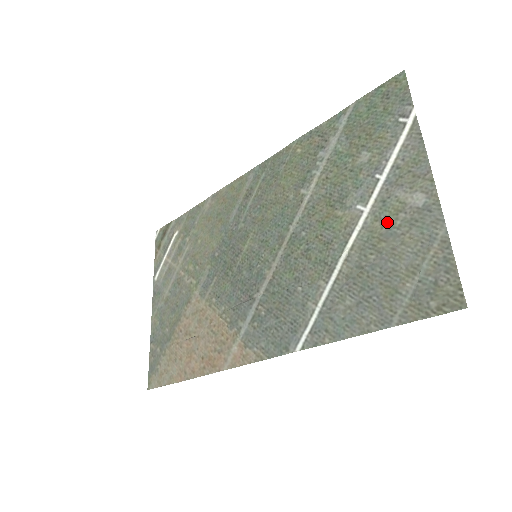
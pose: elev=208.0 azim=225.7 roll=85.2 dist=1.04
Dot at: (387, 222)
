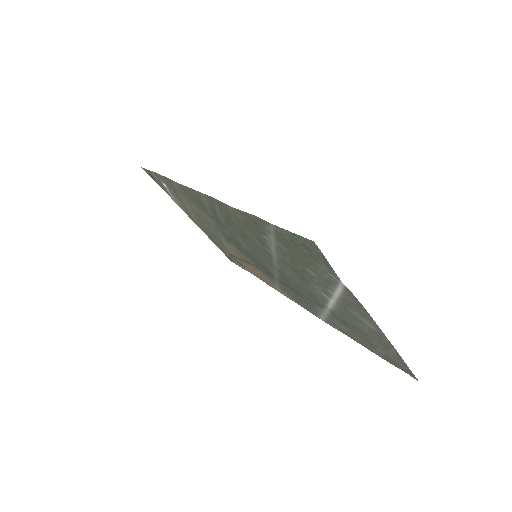
Dot at: (352, 318)
